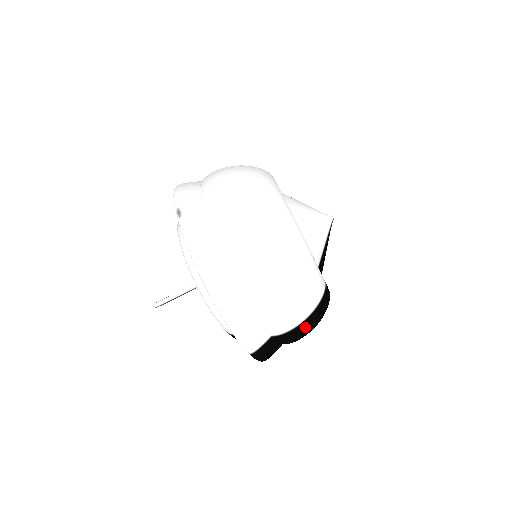
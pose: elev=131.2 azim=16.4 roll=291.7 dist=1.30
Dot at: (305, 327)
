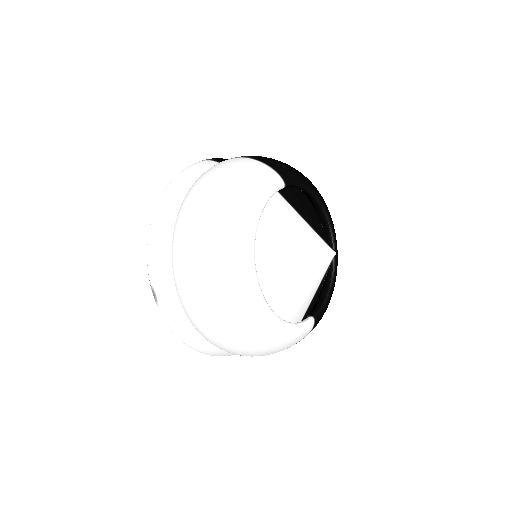
Dot at: occluded
